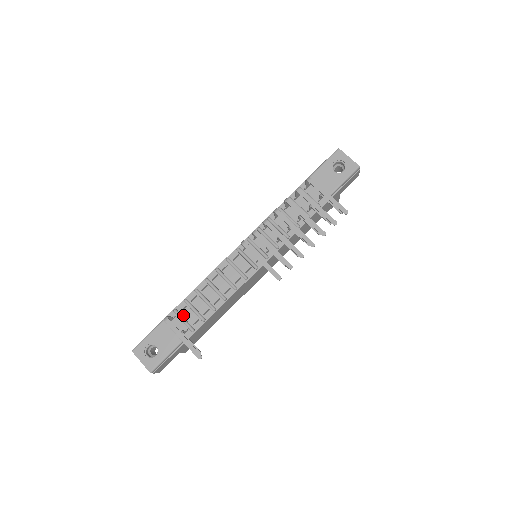
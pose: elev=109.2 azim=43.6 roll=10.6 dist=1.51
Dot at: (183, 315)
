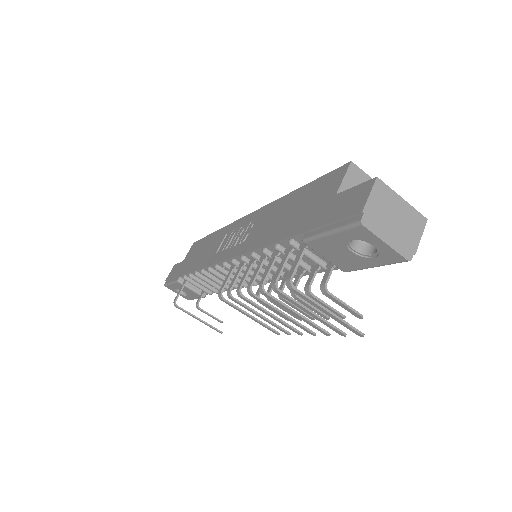
Dot at: (195, 281)
